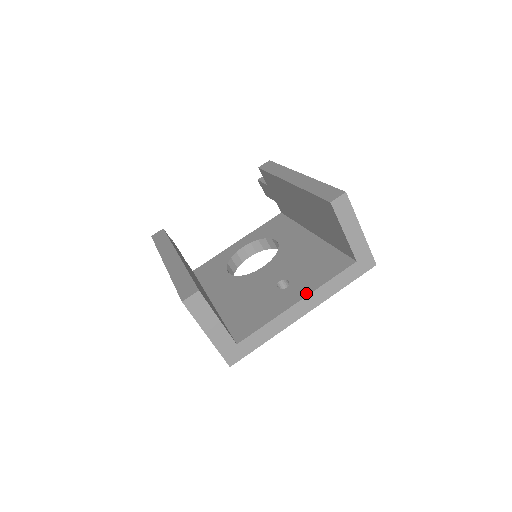
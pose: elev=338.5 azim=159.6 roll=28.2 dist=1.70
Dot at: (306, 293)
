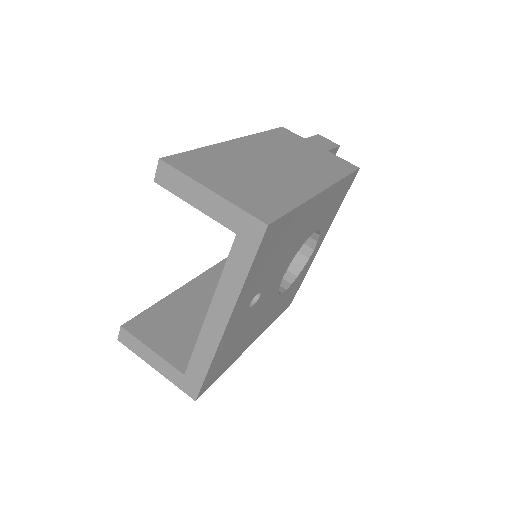
Dot at: (214, 298)
